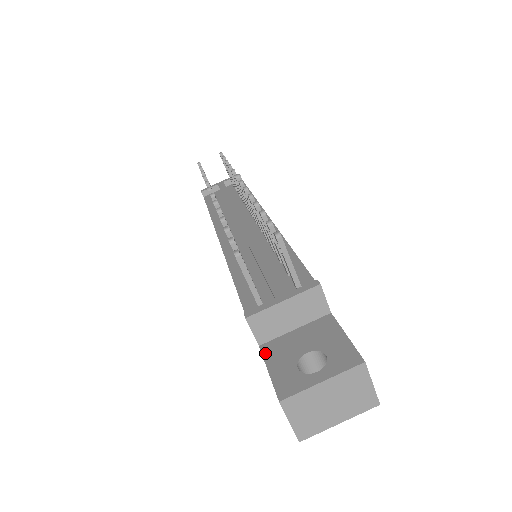
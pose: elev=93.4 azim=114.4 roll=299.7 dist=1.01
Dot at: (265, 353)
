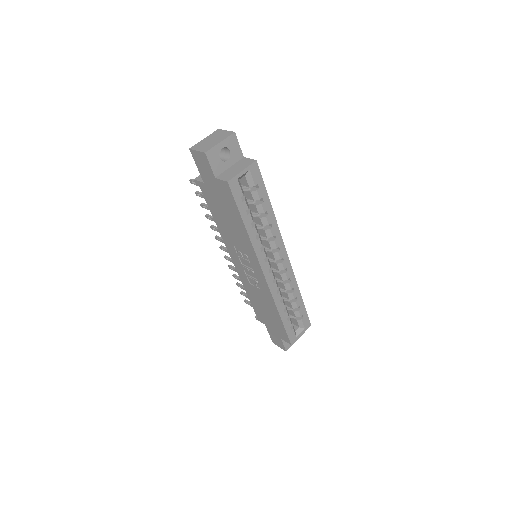
Dot at: (202, 176)
